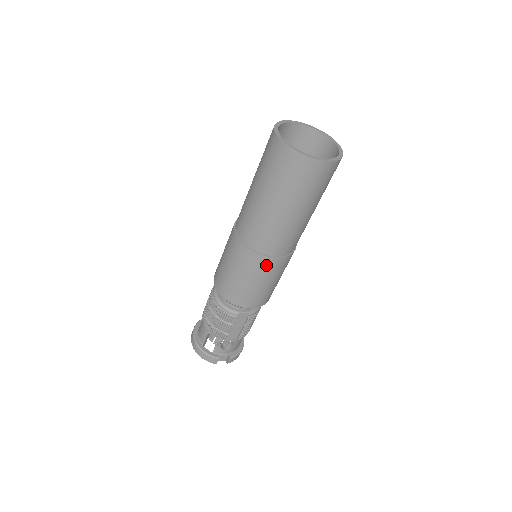
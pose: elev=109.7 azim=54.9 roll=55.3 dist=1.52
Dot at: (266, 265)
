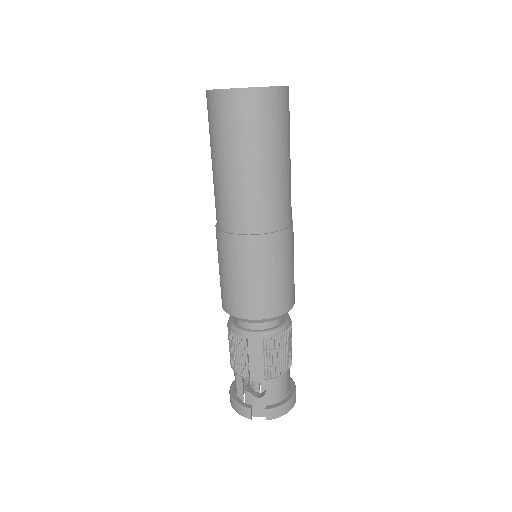
Dot at: (243, 248)
